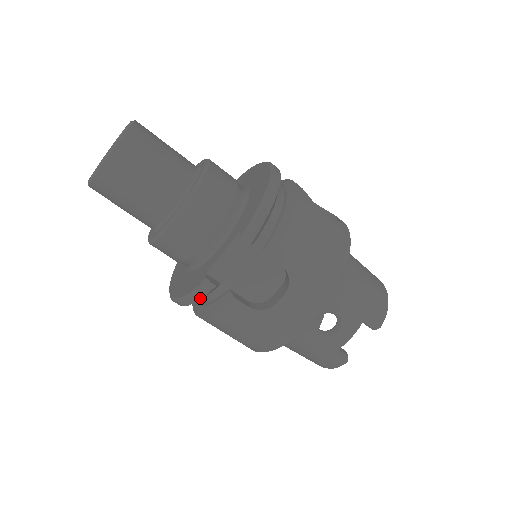
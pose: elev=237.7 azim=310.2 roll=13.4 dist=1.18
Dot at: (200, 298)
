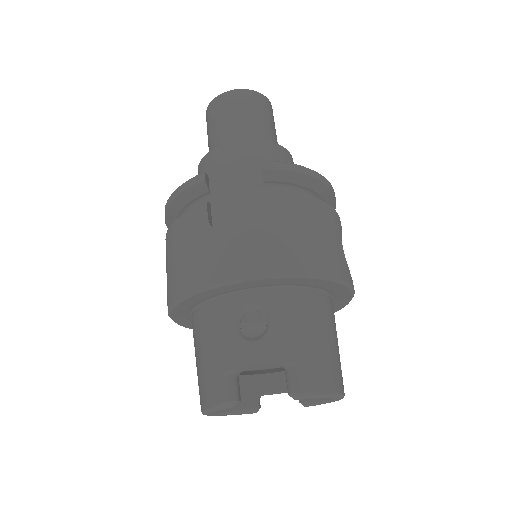
Dot at: (185, 190)
